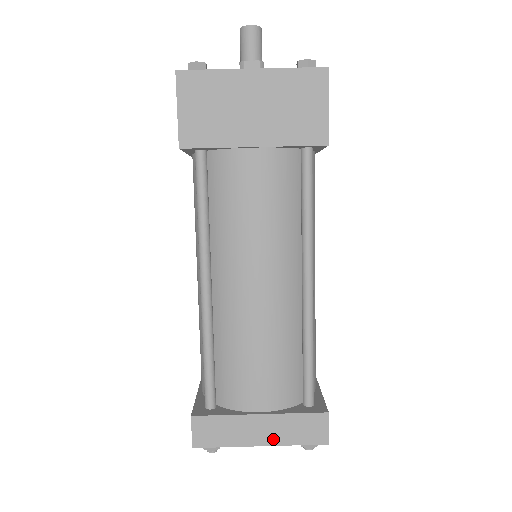
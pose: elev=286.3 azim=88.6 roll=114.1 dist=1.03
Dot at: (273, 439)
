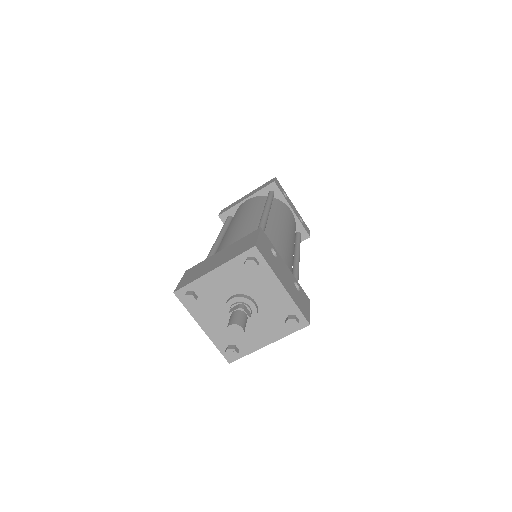
Dot at: occluded
